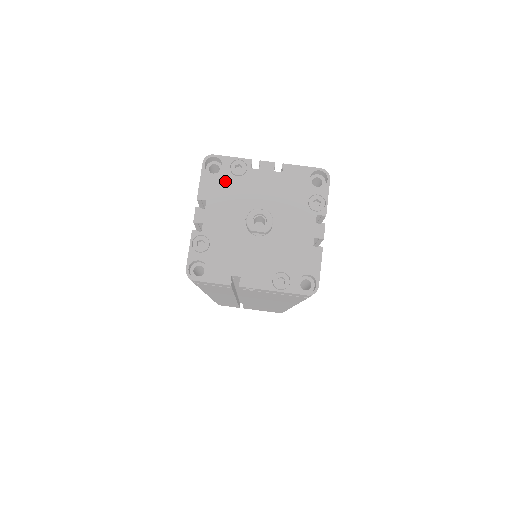
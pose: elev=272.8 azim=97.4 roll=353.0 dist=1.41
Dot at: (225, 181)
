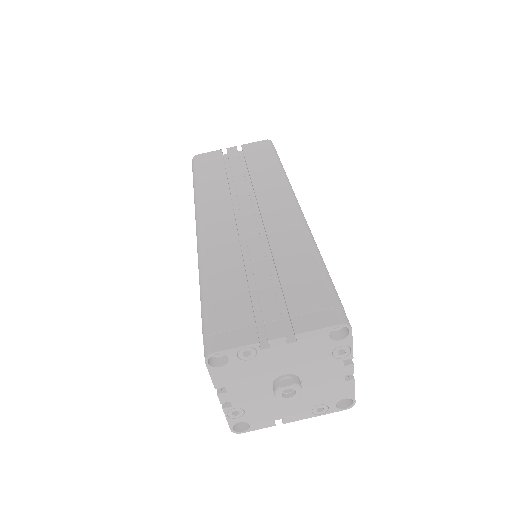
Dot at: (237, 368)
